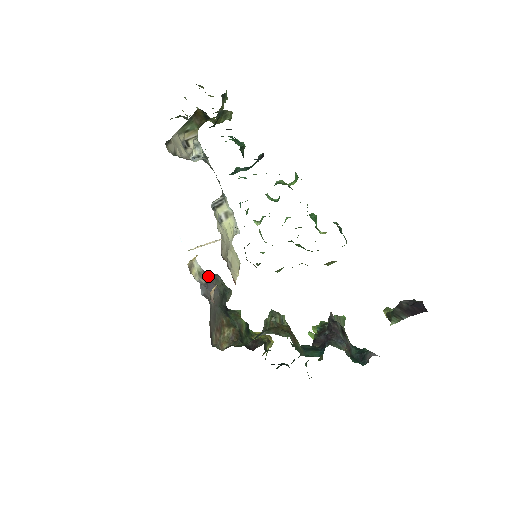
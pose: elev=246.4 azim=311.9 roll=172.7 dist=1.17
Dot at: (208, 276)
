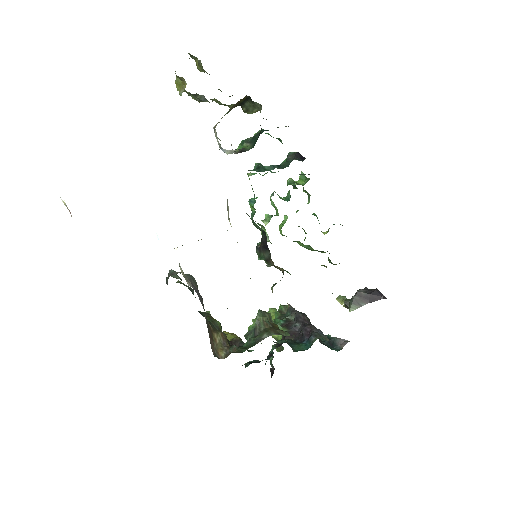
Dot at: occluded
